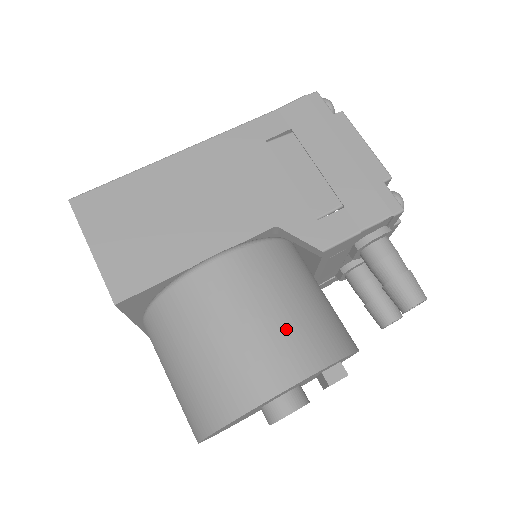
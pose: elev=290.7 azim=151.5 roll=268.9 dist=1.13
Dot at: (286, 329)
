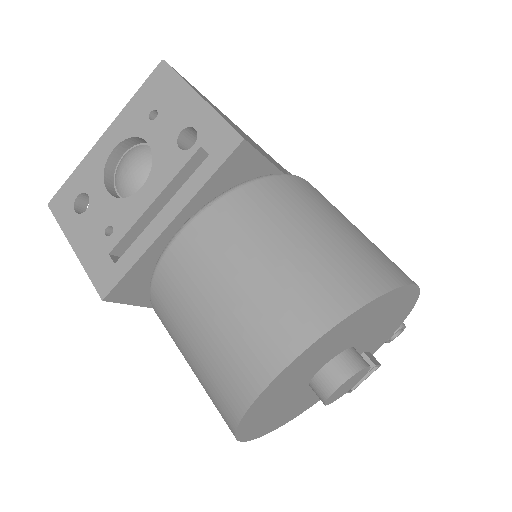
Dot at: occluded
